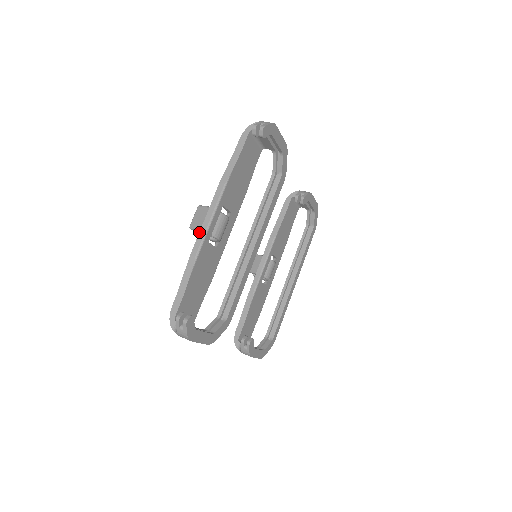
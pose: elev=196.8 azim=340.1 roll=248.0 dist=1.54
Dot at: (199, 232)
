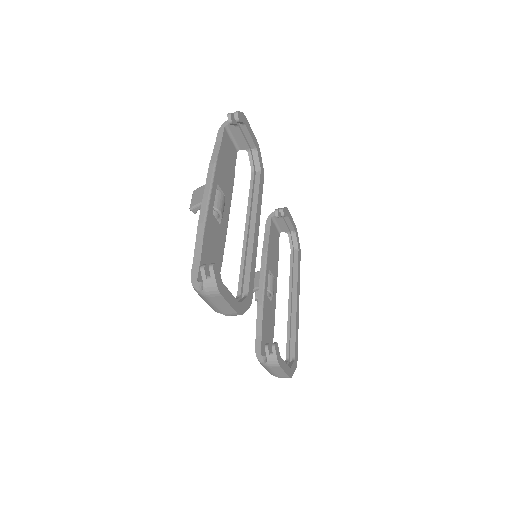
Dot at: (201, 204)
